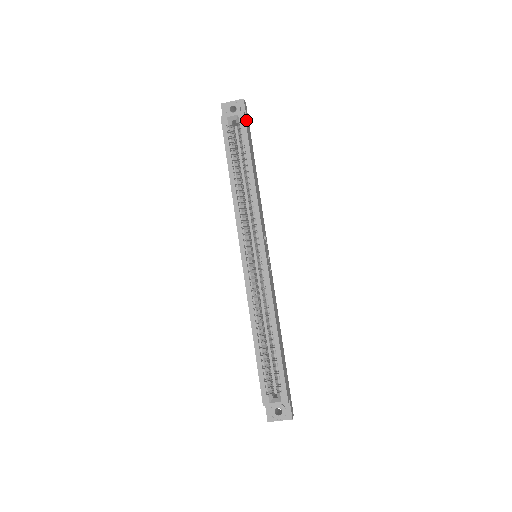
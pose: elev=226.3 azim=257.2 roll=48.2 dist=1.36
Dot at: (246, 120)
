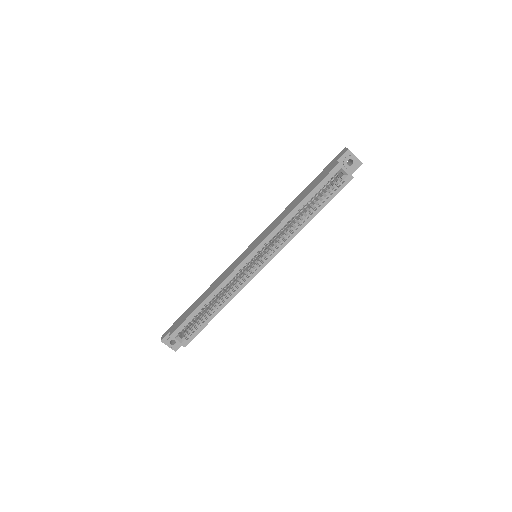
Dot at: occluded
